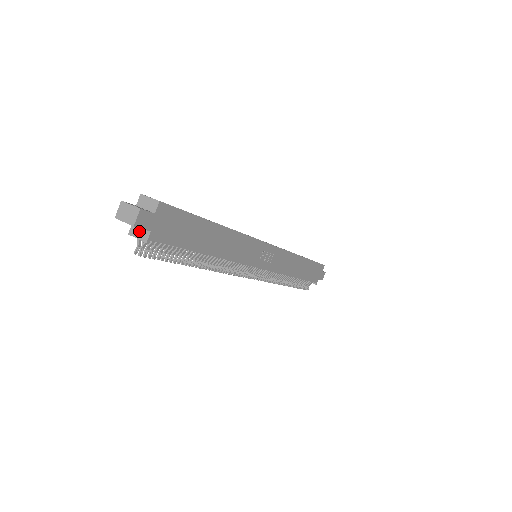
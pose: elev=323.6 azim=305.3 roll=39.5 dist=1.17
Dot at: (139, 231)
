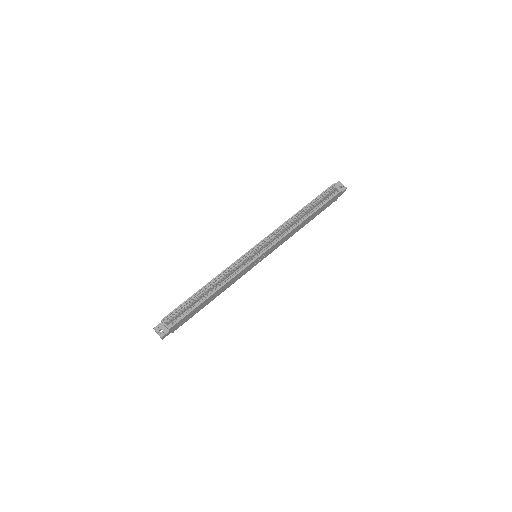
Dot at: occluded
